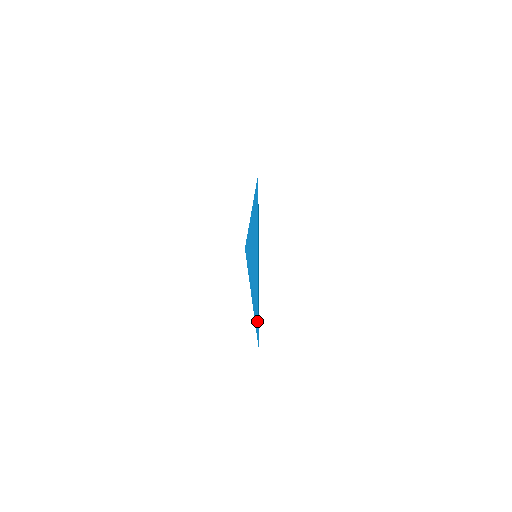
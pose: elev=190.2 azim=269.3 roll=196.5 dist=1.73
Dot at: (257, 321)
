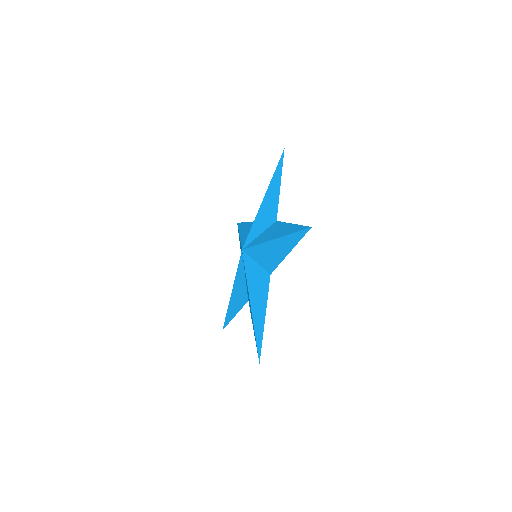
Dot at: (262, 320)
